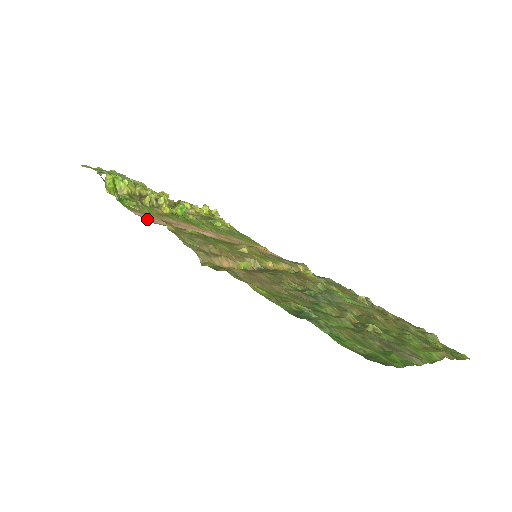
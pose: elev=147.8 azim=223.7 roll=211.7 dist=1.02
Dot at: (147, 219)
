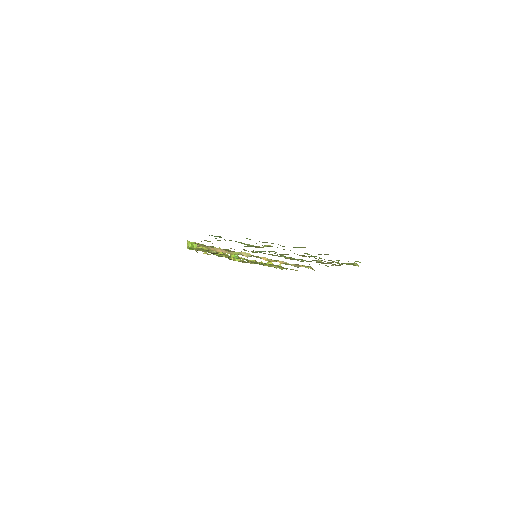
Dot at: occluded
